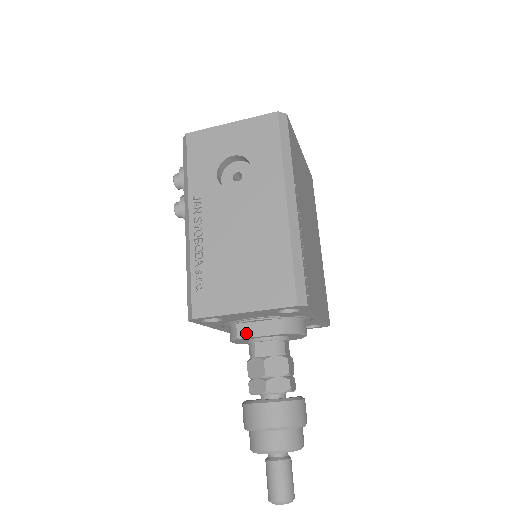
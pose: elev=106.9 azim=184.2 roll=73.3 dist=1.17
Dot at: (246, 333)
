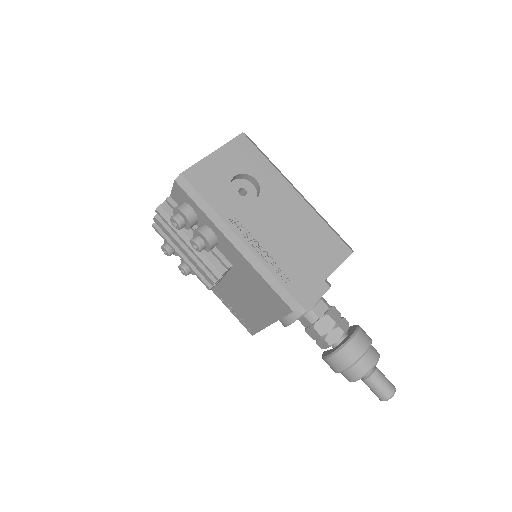
Dot at: (309, 304)
